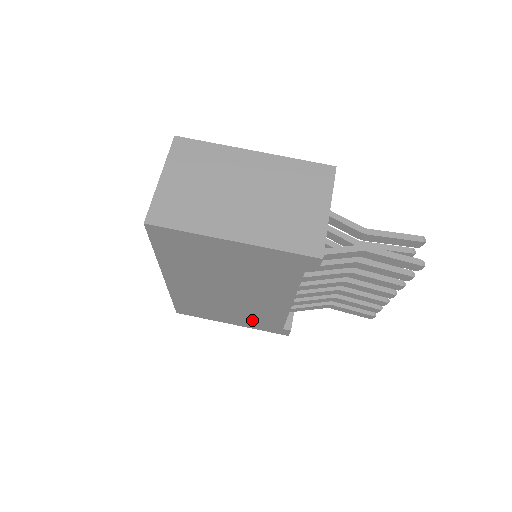
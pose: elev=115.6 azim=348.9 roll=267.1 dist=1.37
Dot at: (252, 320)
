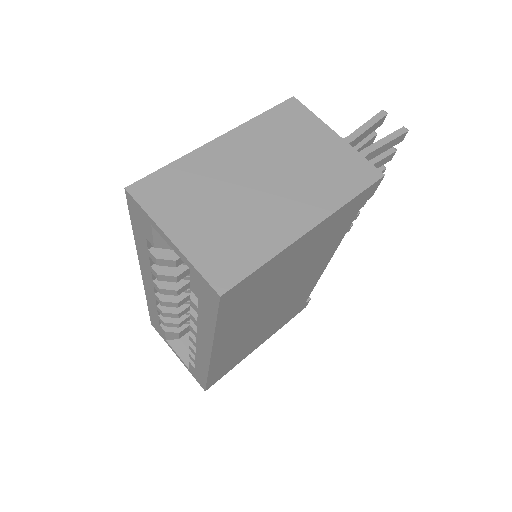
Dot at: (280, 322)
